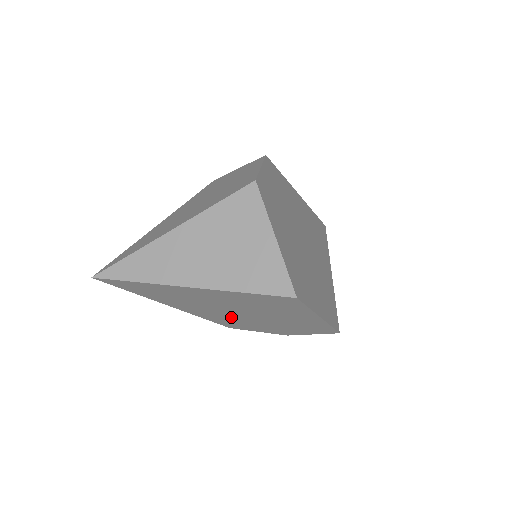
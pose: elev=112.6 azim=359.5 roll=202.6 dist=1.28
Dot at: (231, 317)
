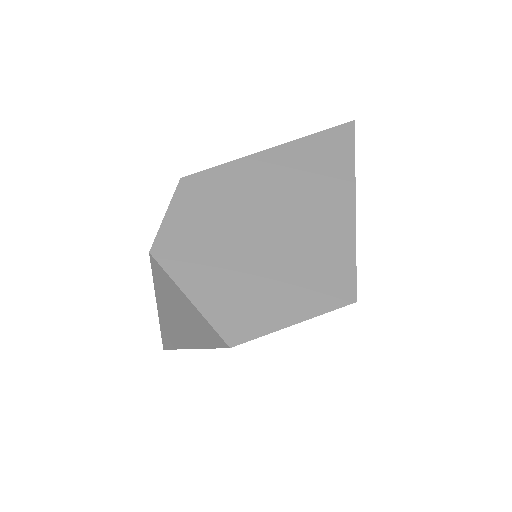
Dot at: occluded
